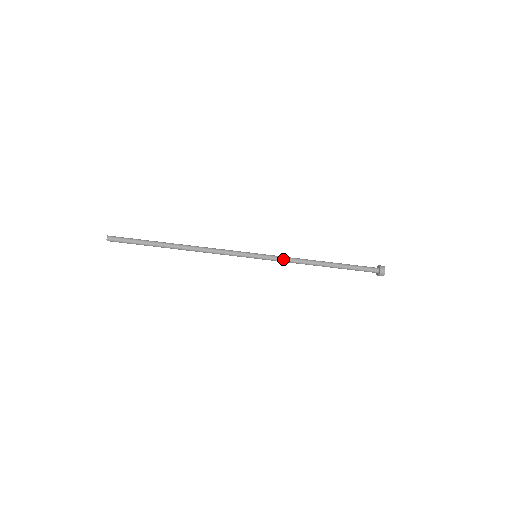
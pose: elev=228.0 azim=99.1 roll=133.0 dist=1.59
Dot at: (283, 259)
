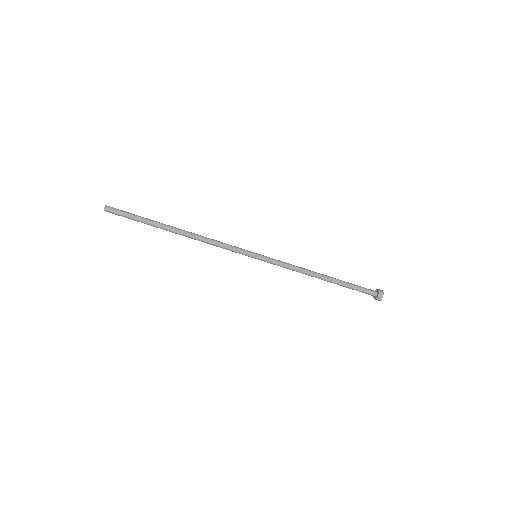
Dot at: (283, 262)
